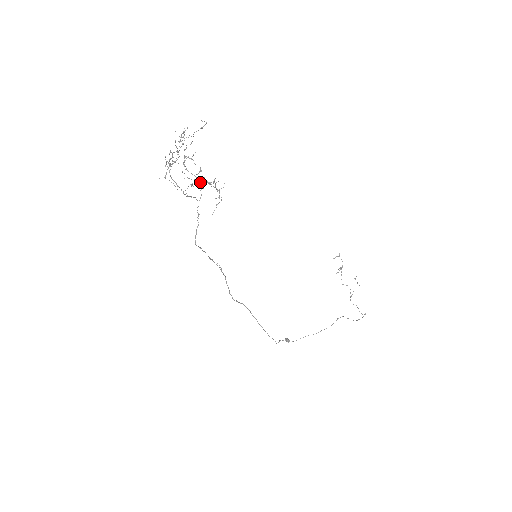
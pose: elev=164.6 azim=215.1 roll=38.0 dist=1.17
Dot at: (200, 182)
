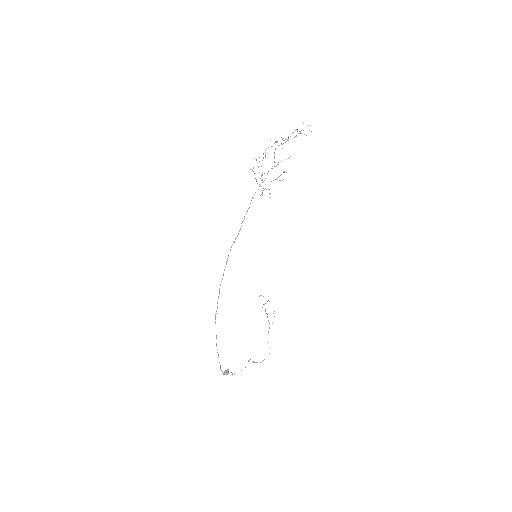
Dot at: (262, 175)
